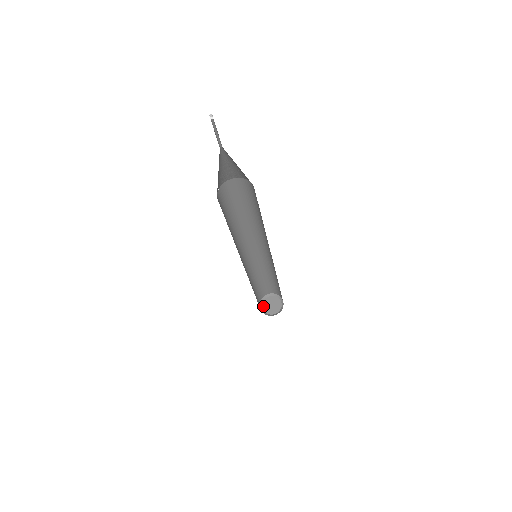
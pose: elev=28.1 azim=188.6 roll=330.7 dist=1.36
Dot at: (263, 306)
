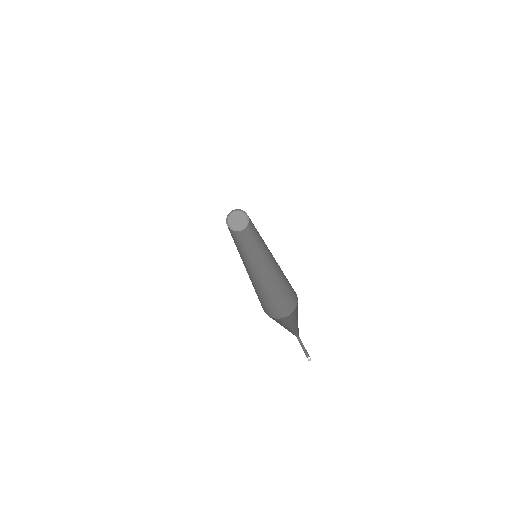
Dot at: (229, 221)
